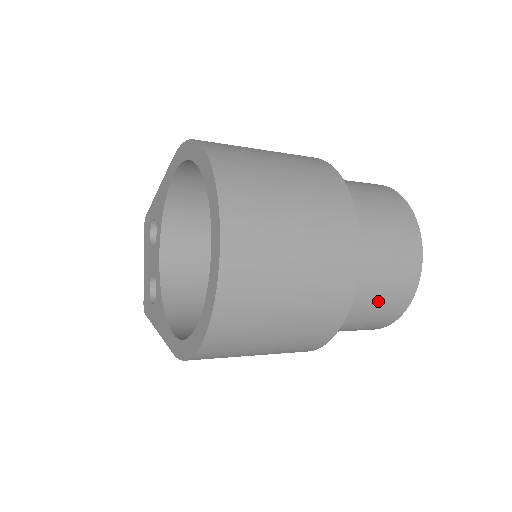
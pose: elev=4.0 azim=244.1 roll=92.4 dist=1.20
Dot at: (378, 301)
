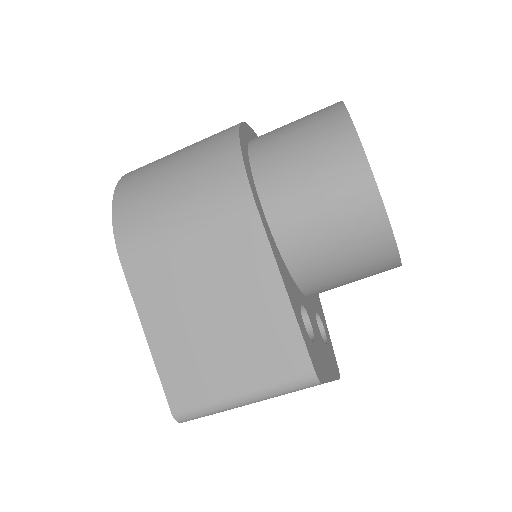
Dot at: (297, 121)
